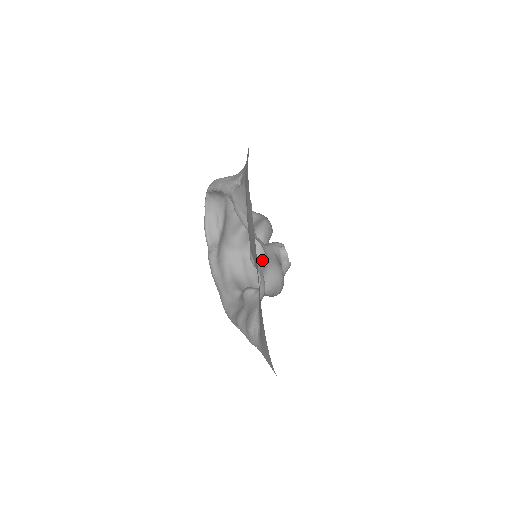
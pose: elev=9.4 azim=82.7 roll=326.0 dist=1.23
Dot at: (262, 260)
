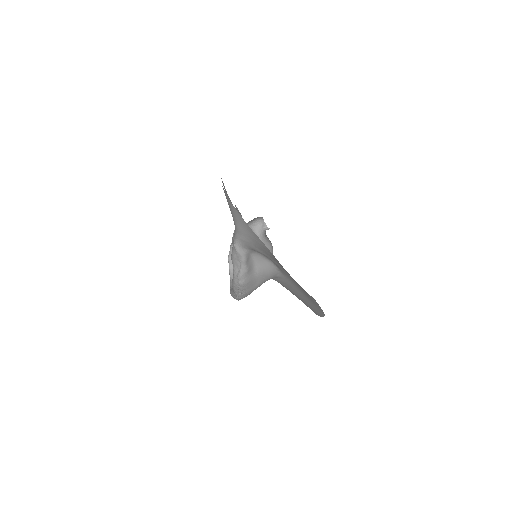
Dot at: occluded
